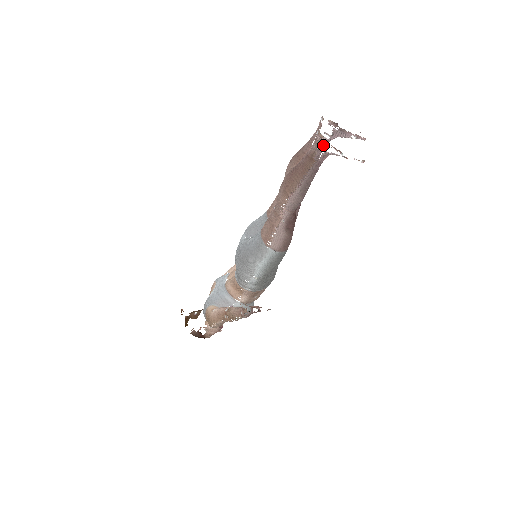
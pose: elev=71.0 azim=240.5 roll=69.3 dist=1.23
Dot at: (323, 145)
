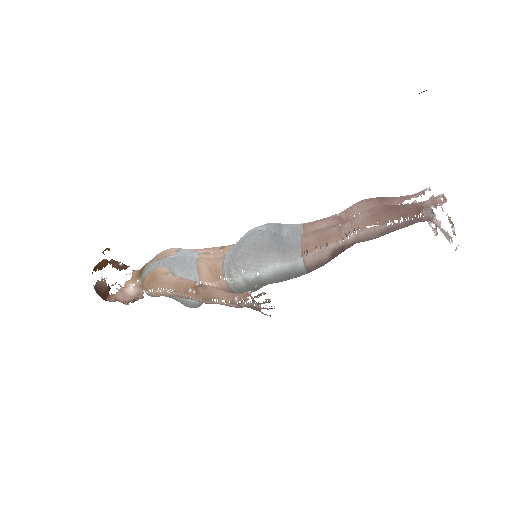
Dot at: occluded
